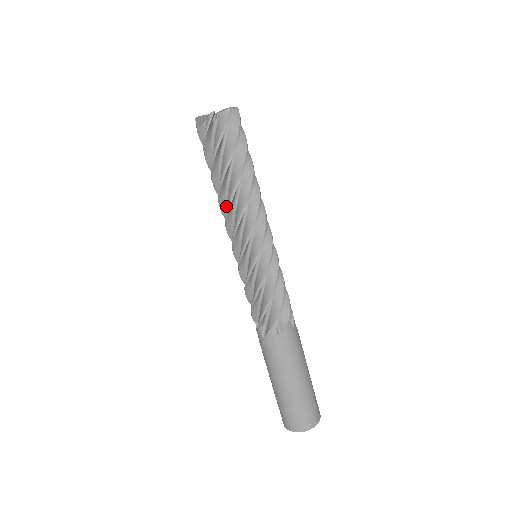
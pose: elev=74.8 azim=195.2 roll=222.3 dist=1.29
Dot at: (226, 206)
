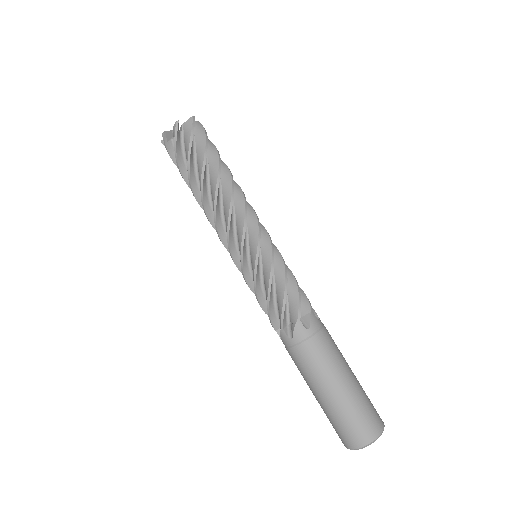
Dot at: (219, 206)
